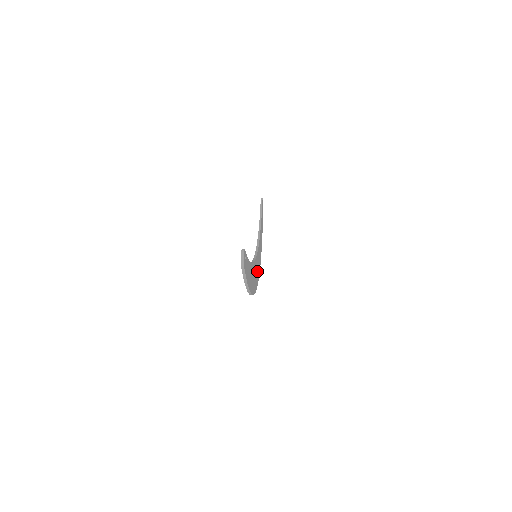
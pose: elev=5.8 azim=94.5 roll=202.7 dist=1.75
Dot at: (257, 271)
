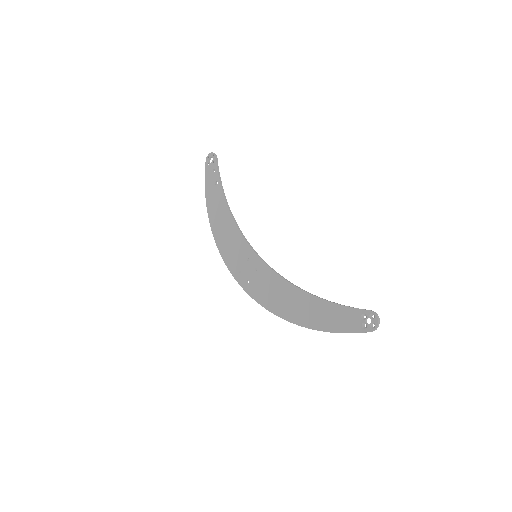
Dot at: (248, 271)
